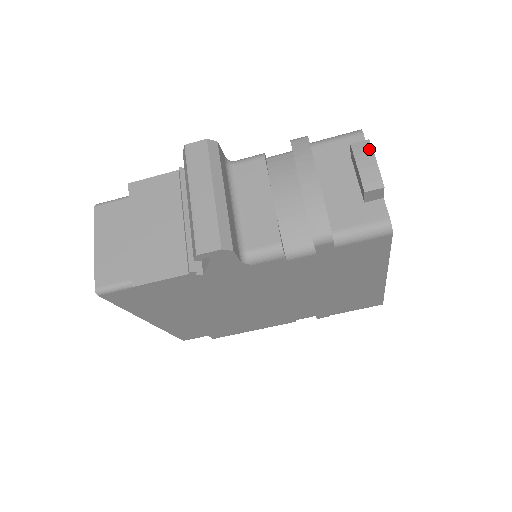
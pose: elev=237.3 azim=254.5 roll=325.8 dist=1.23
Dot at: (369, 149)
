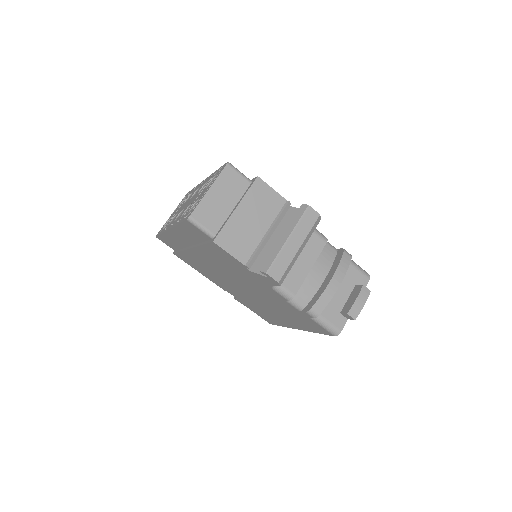
Dot at: (367, 296)
